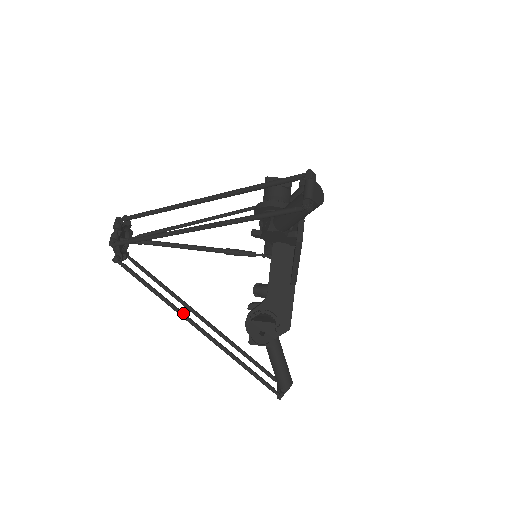
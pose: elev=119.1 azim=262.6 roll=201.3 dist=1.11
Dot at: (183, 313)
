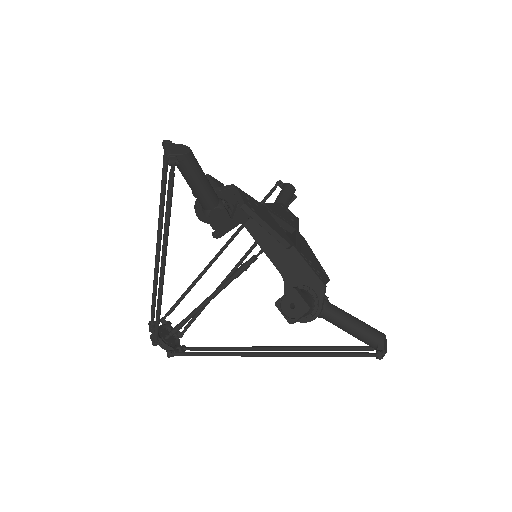
Dot at: occluded
